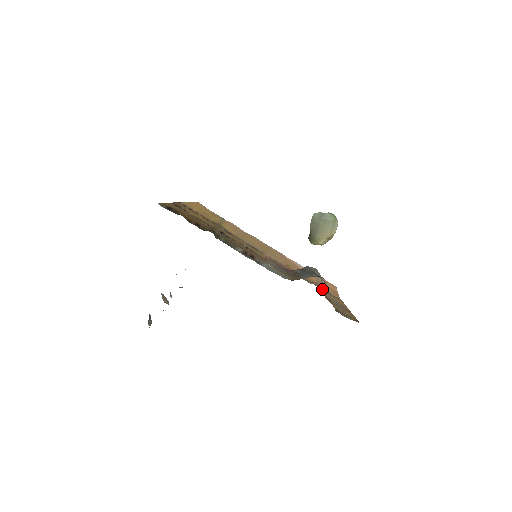
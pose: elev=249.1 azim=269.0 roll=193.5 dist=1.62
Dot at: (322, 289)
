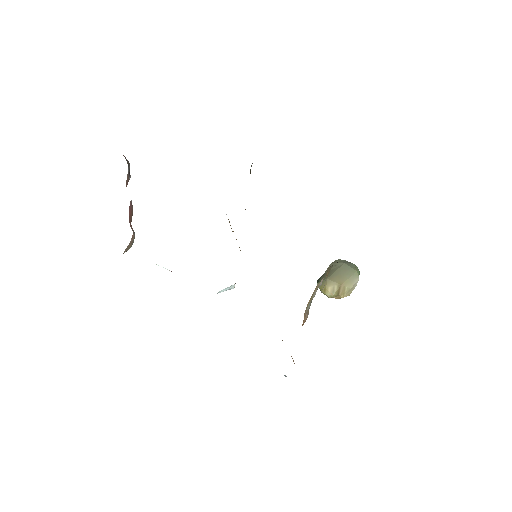
Dot at: occluded
